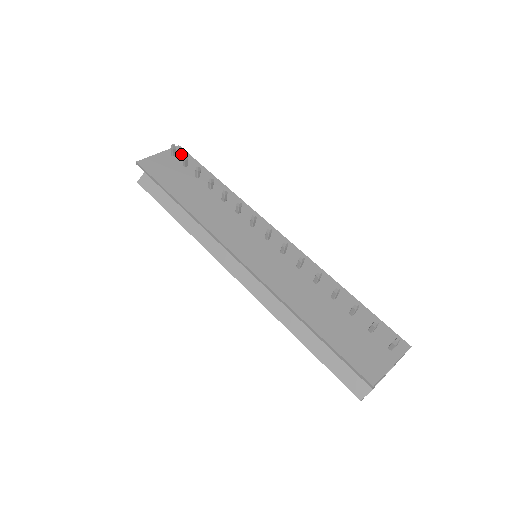
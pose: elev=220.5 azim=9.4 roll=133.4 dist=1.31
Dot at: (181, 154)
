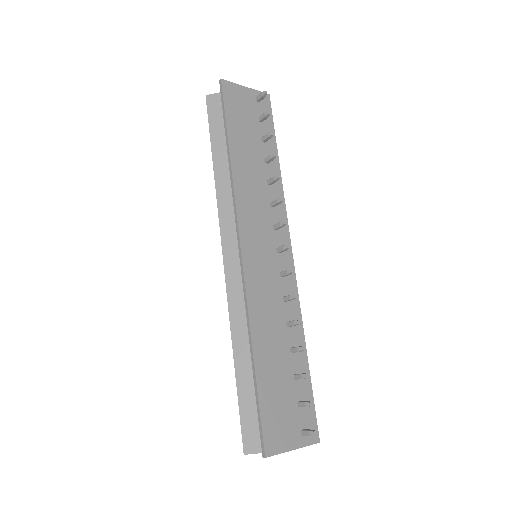
Dot at: (265, 105)
